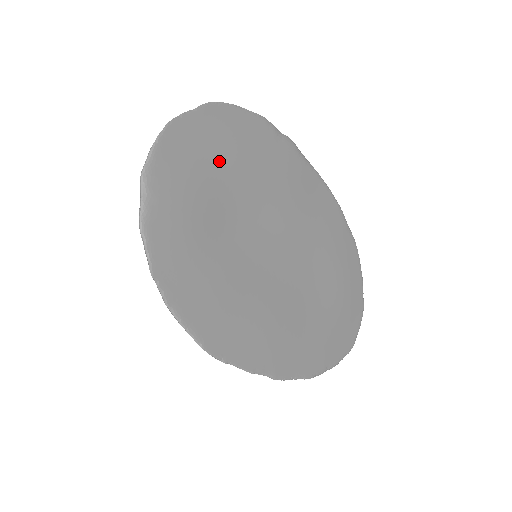
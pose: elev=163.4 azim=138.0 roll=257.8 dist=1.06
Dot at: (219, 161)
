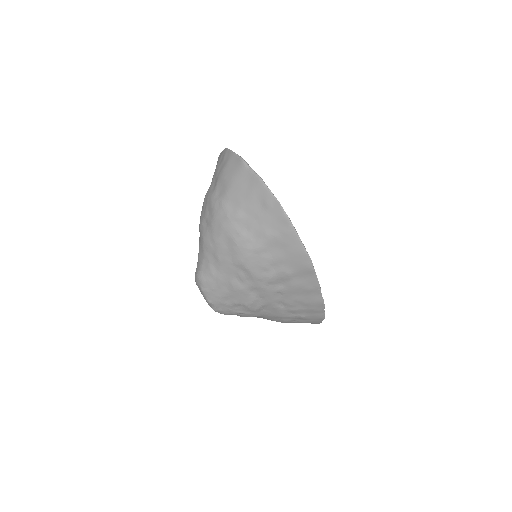
Dot at: occluded
